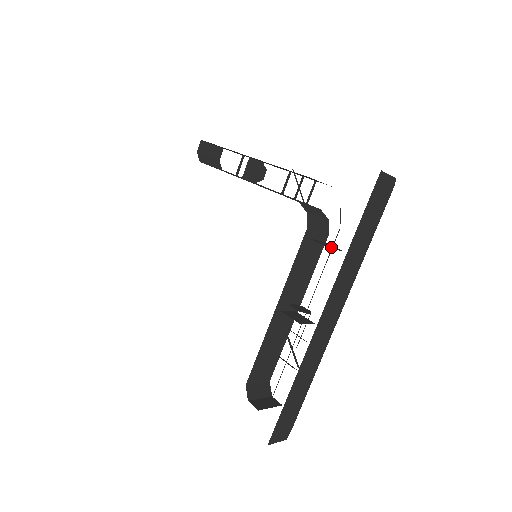
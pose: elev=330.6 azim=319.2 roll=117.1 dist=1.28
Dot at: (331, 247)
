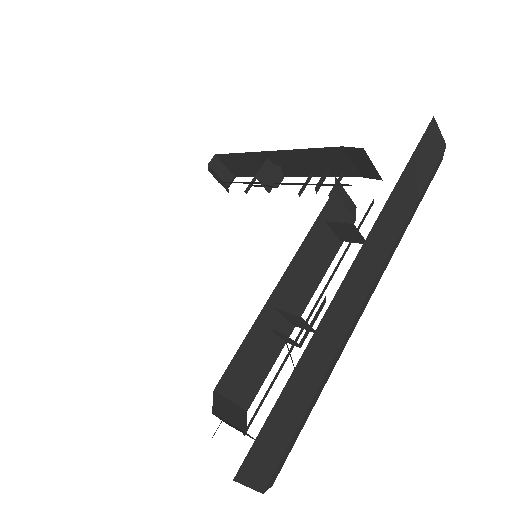
Dot at: occluded
